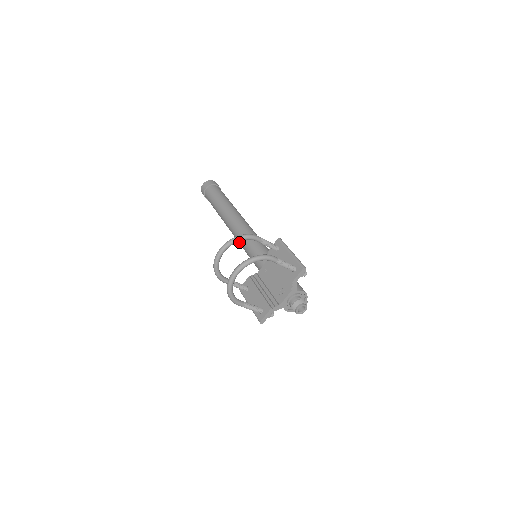
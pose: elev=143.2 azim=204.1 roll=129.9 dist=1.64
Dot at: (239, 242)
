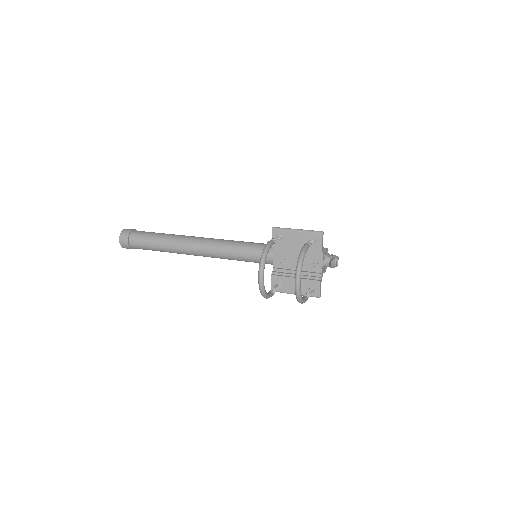
Dot at: (222, 258)
